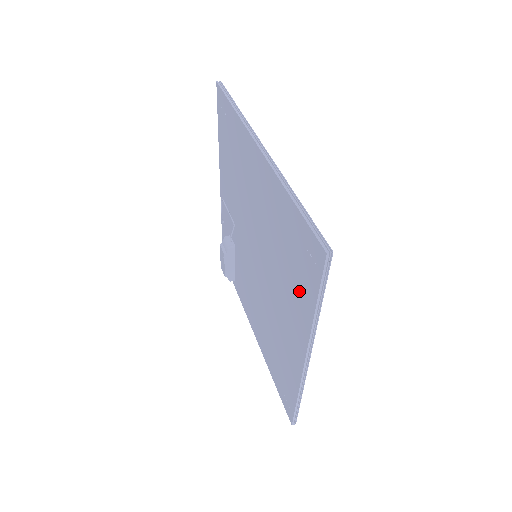
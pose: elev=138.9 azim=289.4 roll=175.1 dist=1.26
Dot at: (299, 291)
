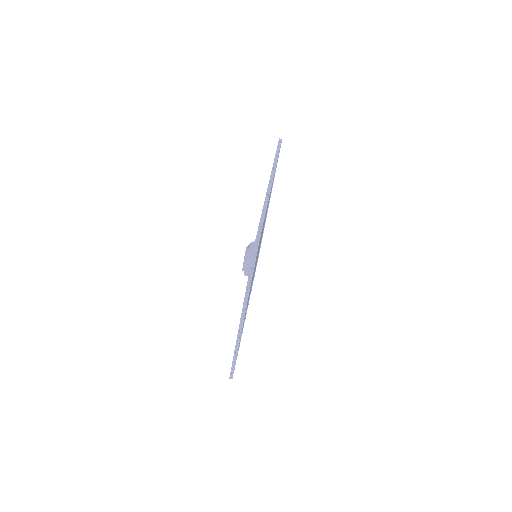
Dot at: occluded
